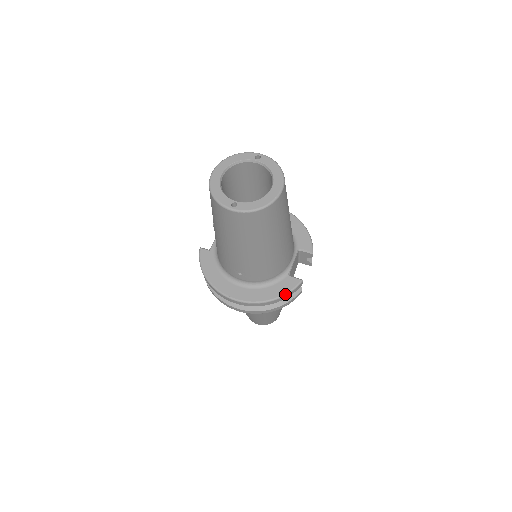
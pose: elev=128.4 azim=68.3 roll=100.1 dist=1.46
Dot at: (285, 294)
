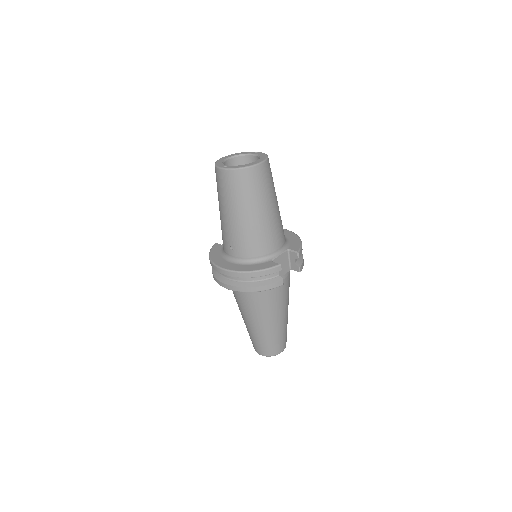
Dot at: (262, 269)
